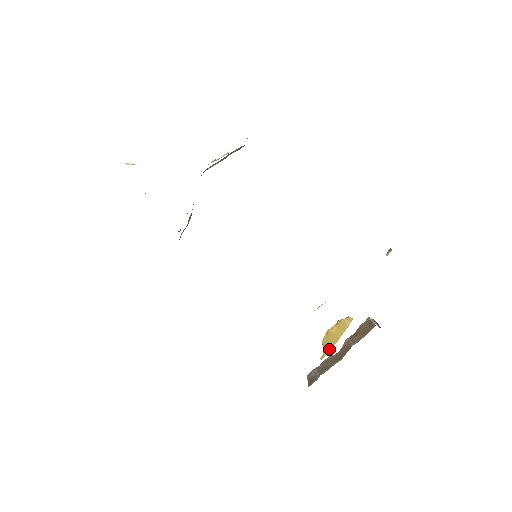
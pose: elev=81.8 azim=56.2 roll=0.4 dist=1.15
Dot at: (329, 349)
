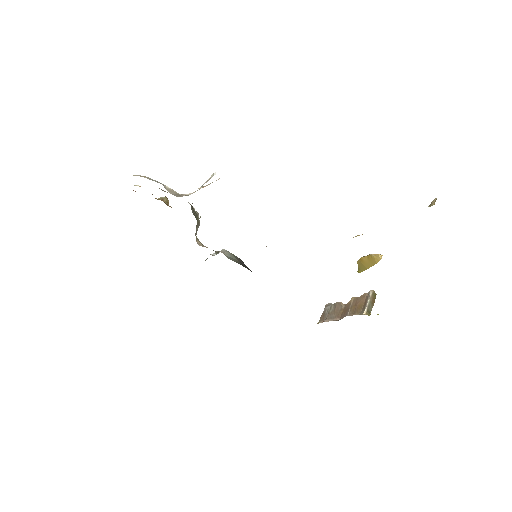
Dot at: (362, 270)
